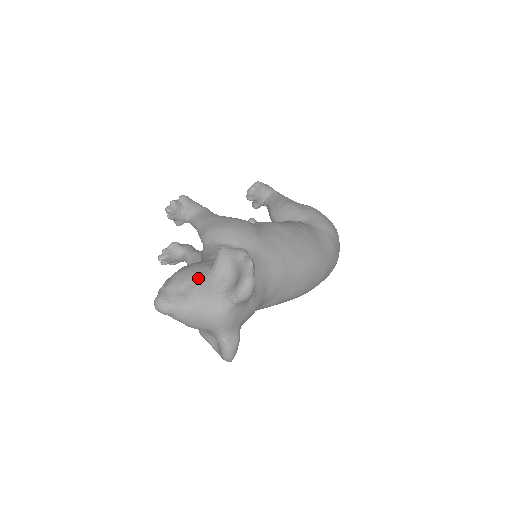
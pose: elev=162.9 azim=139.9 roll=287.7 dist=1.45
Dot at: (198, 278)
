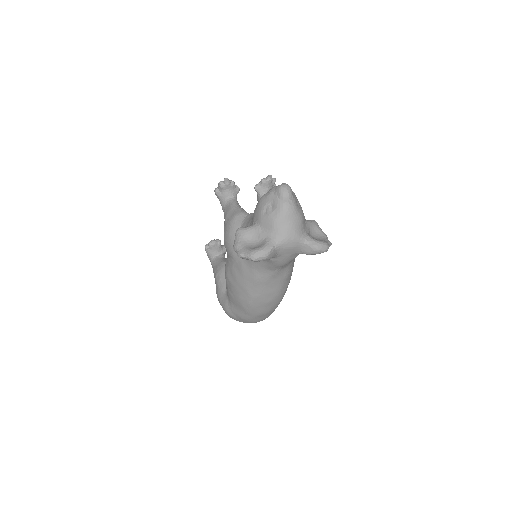
Dot at: occluded
